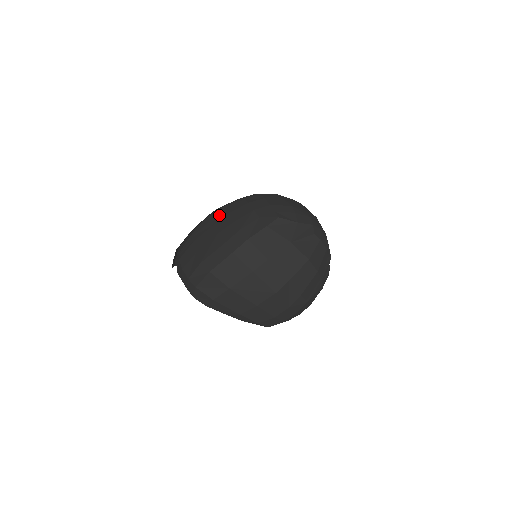
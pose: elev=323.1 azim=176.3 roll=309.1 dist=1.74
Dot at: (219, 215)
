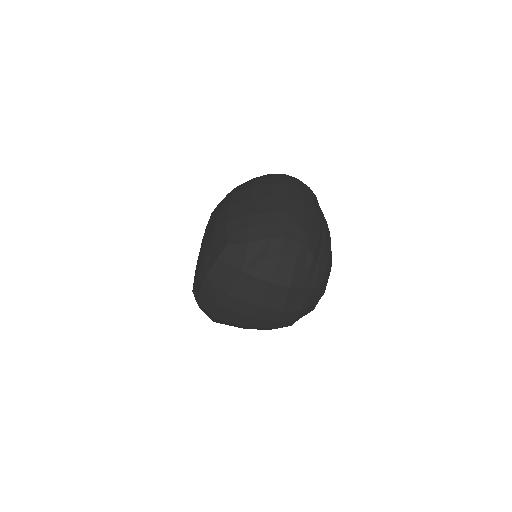
Dot at: occluded
